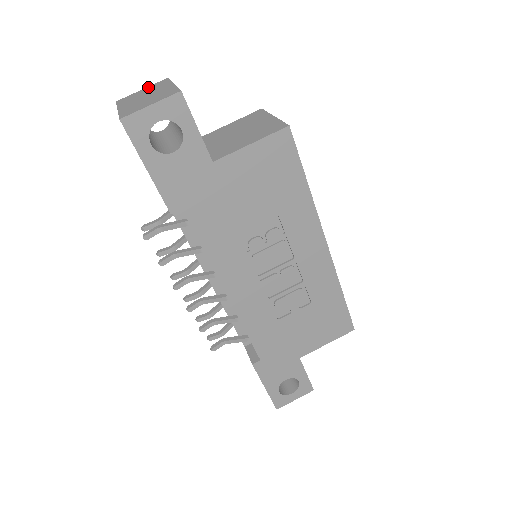
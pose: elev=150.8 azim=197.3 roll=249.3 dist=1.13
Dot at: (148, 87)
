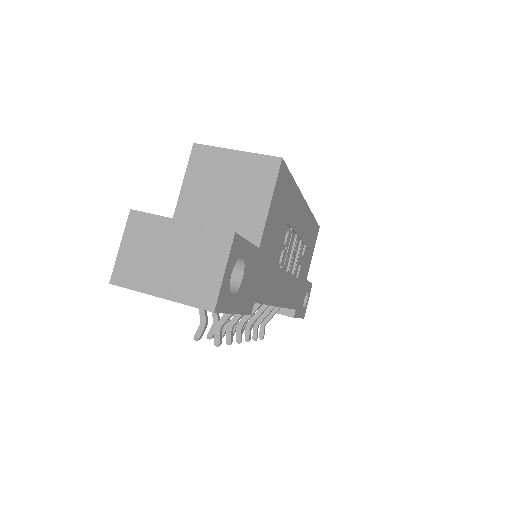
Dot at: (127, 239)
